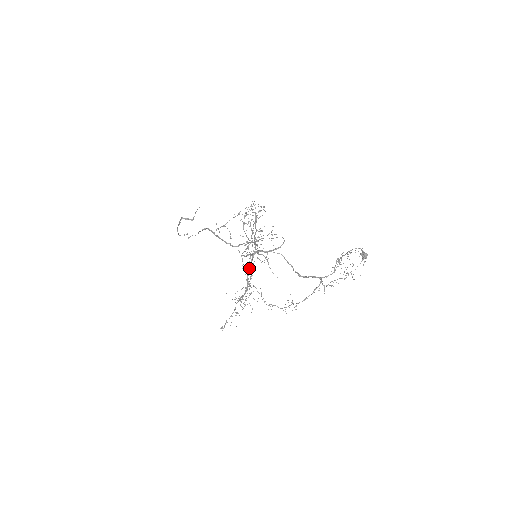
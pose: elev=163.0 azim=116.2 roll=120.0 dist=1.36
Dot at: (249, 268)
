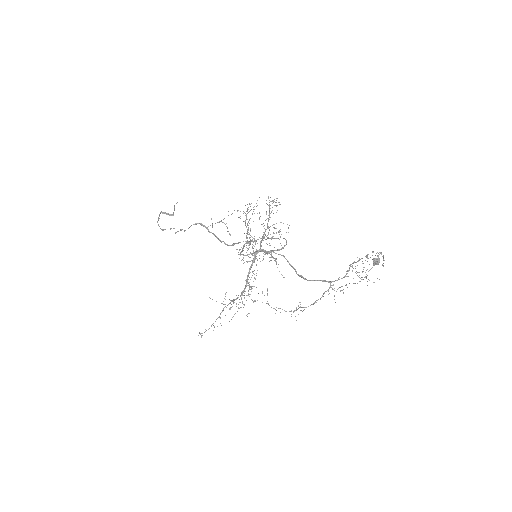
Dot at: (250, 268)
